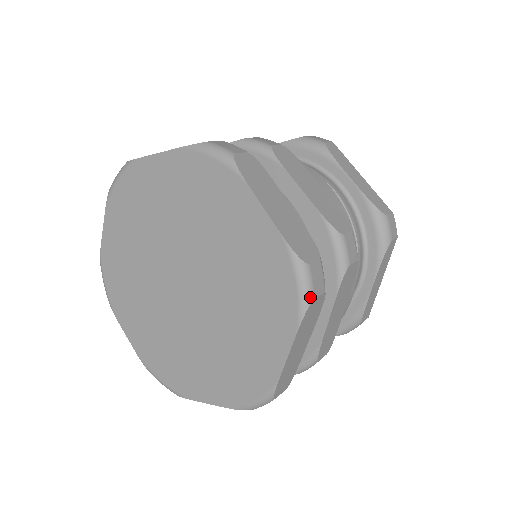
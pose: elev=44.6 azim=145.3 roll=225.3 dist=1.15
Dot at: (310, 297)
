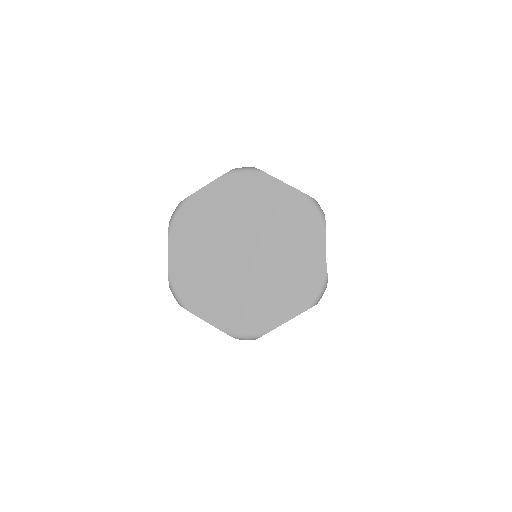
Dot at: occluded
